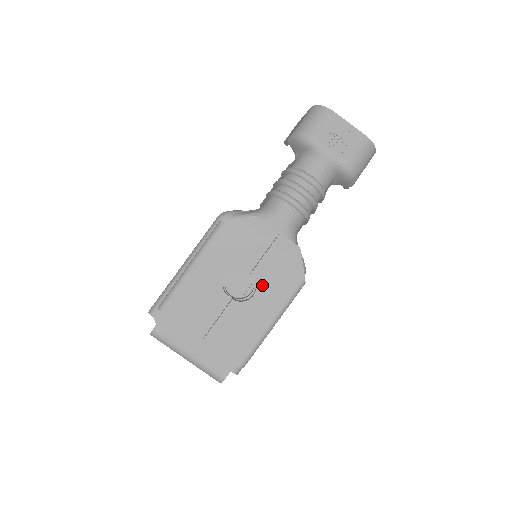
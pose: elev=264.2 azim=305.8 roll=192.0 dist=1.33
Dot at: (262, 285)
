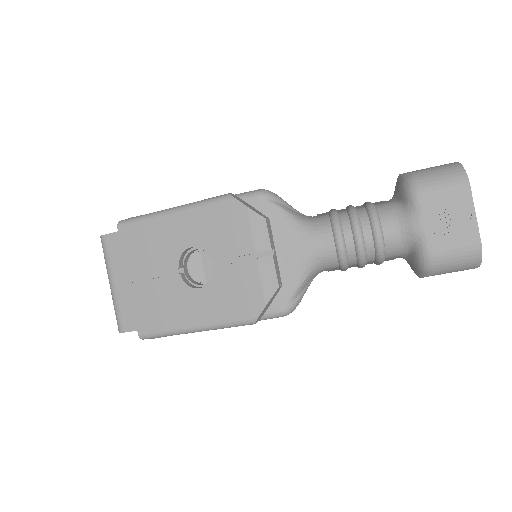
Dot at: (215, 287)
